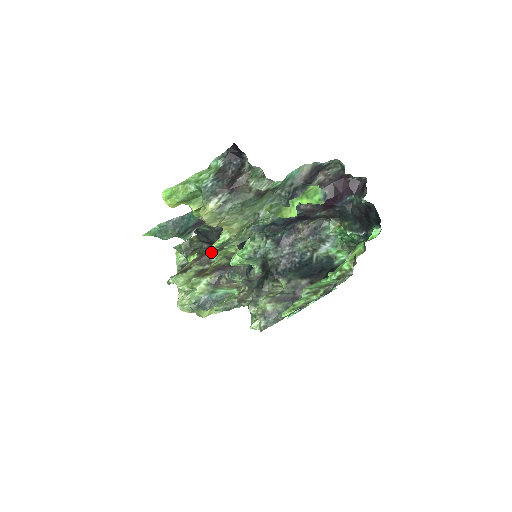
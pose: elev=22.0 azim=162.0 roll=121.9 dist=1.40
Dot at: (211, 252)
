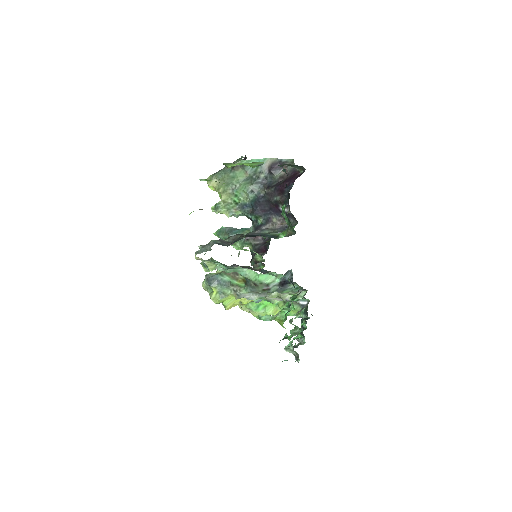
Dot at: occluded
